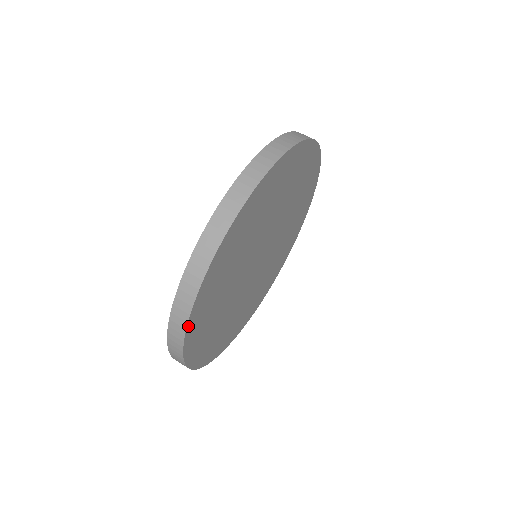
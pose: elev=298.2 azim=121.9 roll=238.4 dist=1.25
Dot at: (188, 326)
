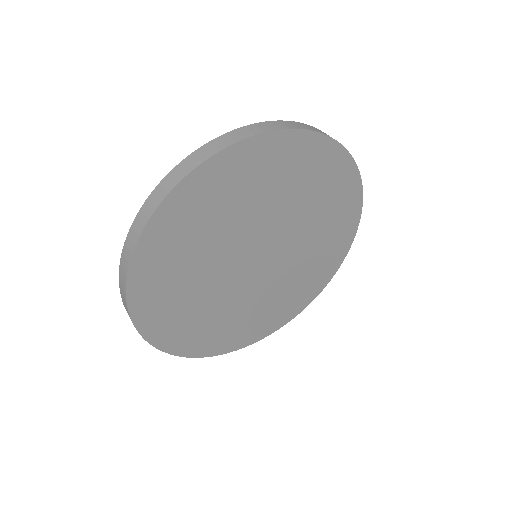
Dot at: (249, 140)
